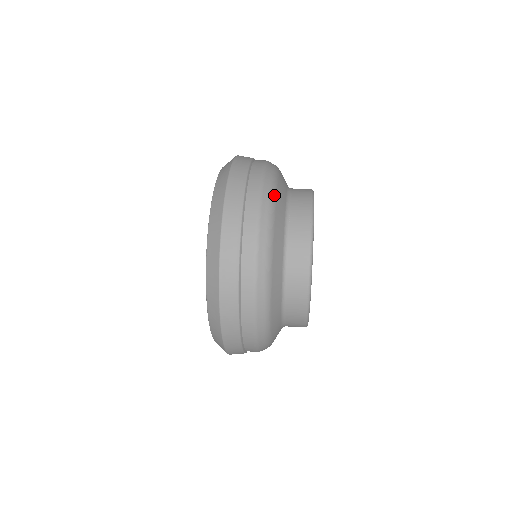
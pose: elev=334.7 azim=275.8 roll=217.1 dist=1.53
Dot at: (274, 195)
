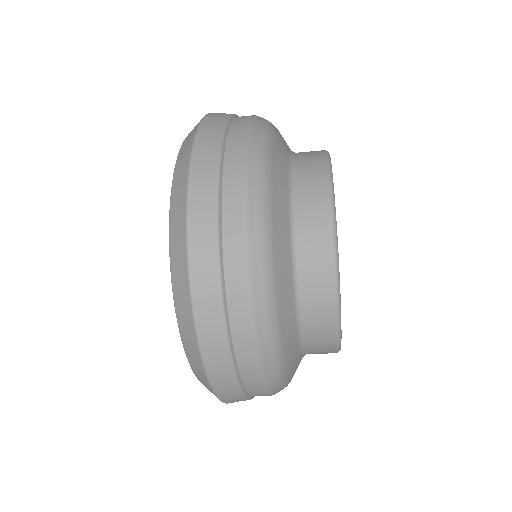
Dot at: occluded
